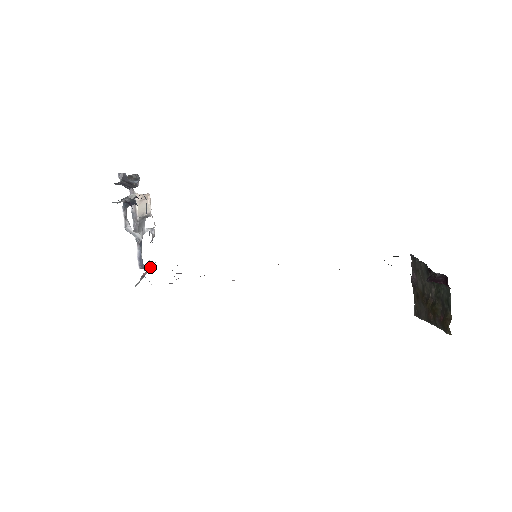
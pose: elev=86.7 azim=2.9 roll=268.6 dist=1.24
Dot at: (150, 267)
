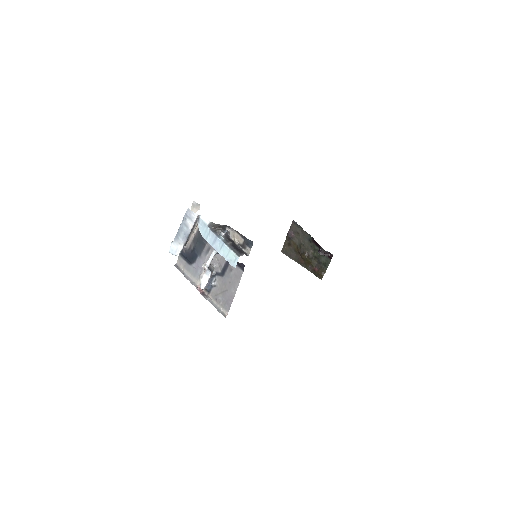
Dot at: (187, 275)
